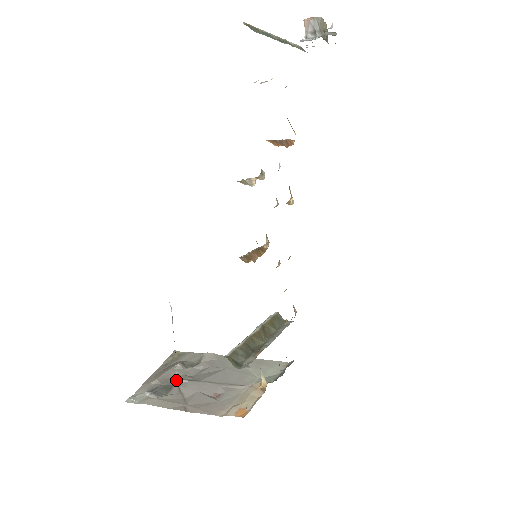
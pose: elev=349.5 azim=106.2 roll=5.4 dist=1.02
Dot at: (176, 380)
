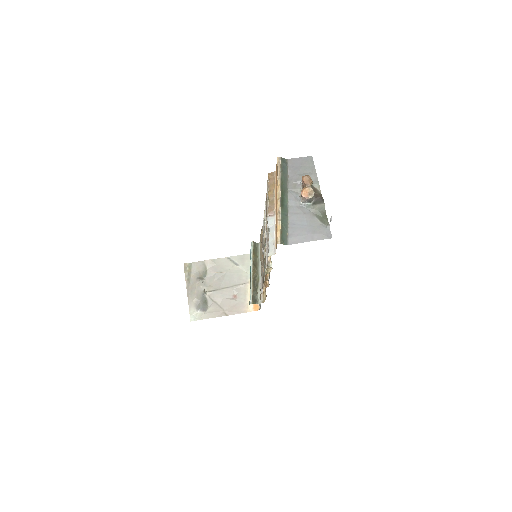
Dot at: (205, 294)
